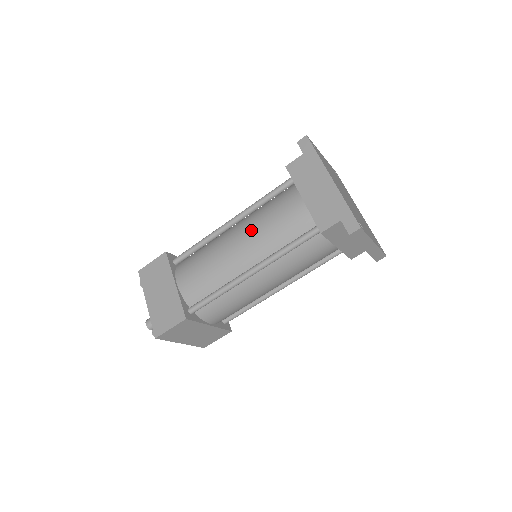
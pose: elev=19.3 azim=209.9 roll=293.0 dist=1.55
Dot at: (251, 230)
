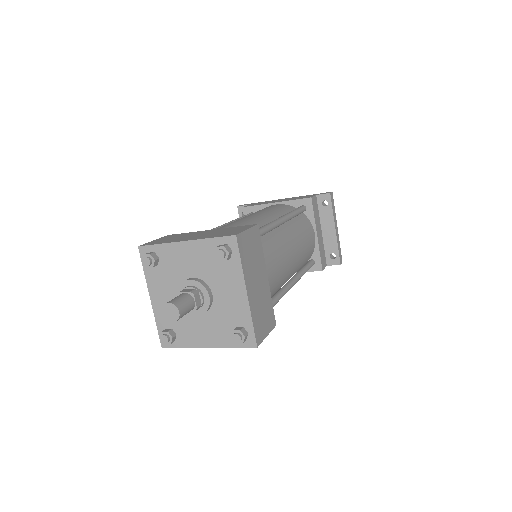
Dot at: (253, 213)
